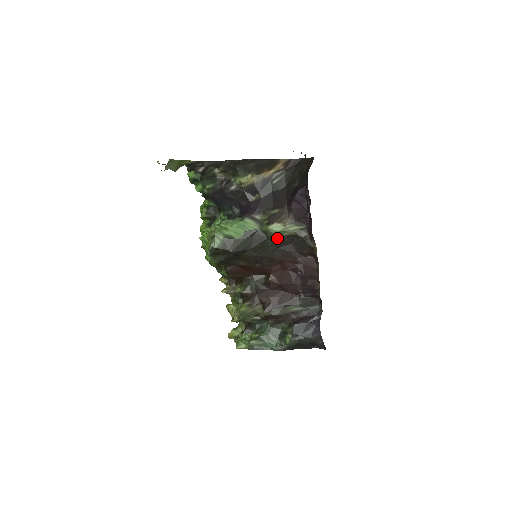
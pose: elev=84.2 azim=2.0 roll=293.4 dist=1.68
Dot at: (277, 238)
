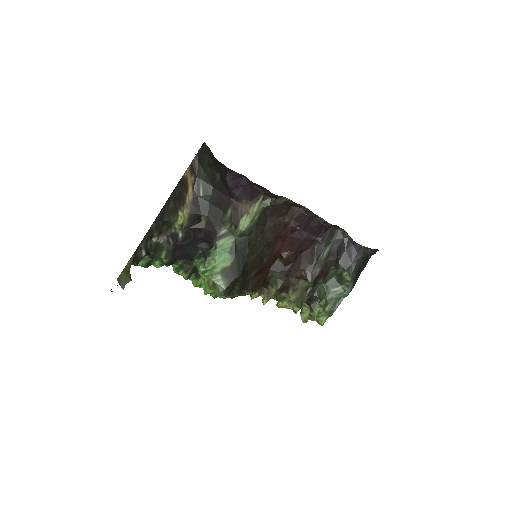
Dot at: (254, 228)
